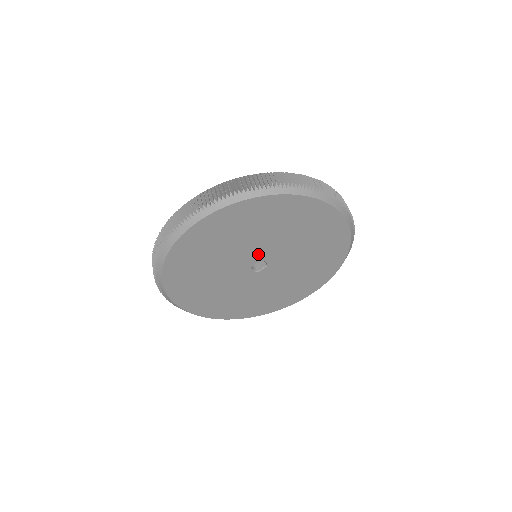
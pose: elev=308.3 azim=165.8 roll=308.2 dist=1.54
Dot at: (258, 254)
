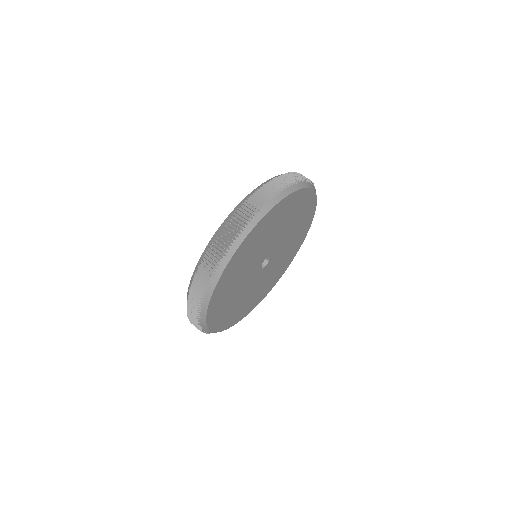
Dot at: (255, 268)
